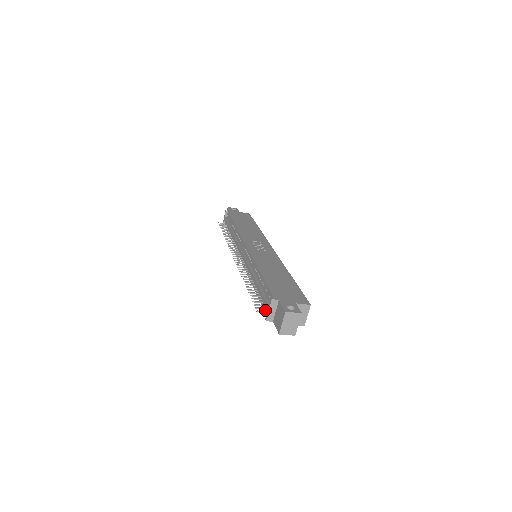
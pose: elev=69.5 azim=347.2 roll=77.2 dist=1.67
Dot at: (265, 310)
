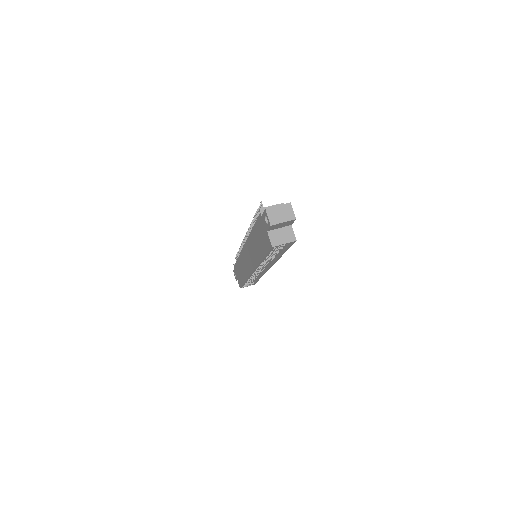
Dot at: occluded
